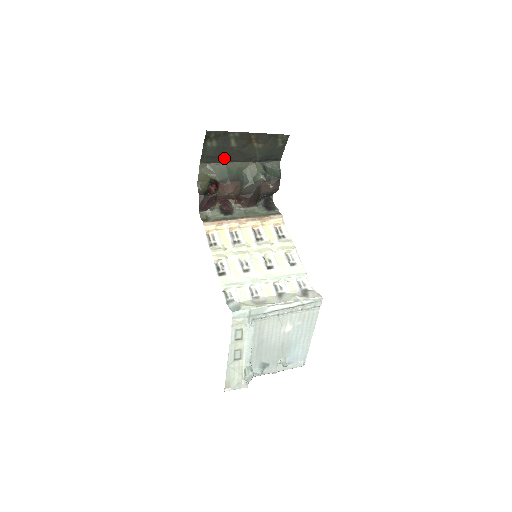
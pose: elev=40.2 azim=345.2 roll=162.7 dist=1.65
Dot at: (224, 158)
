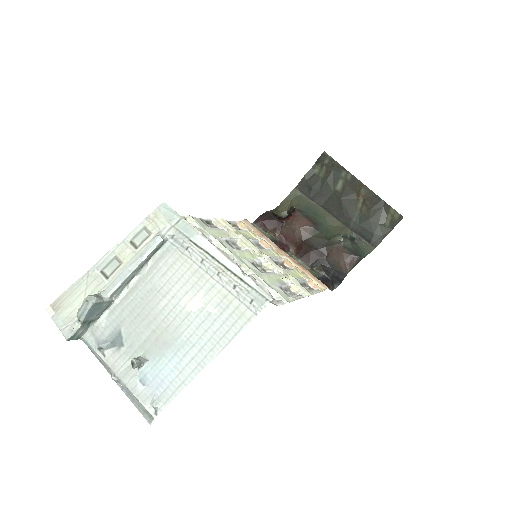
Dot at: (320, 199)
